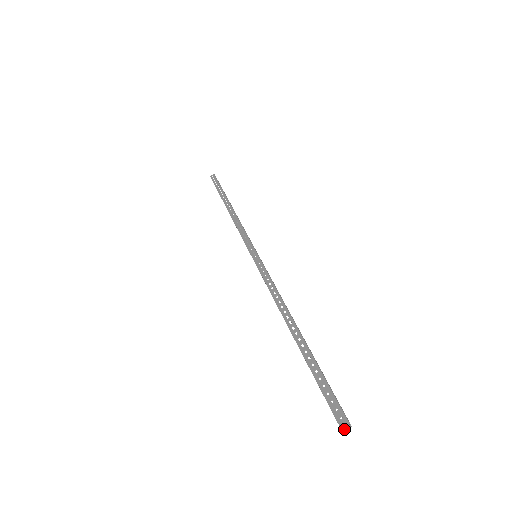
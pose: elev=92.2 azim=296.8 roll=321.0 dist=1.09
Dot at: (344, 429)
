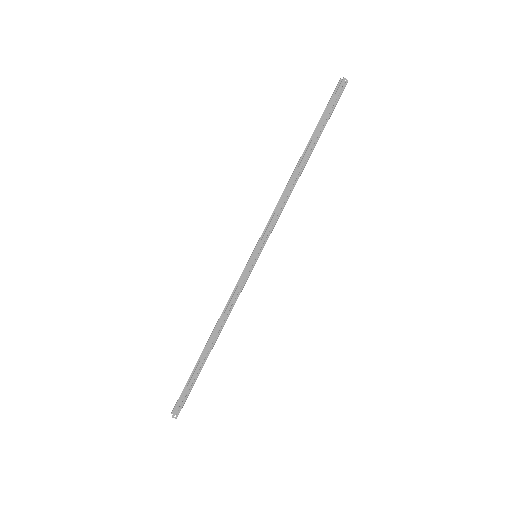
Dot at: (173, 414)
